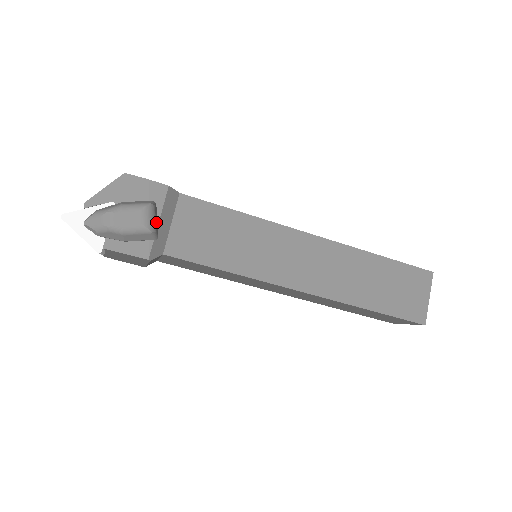
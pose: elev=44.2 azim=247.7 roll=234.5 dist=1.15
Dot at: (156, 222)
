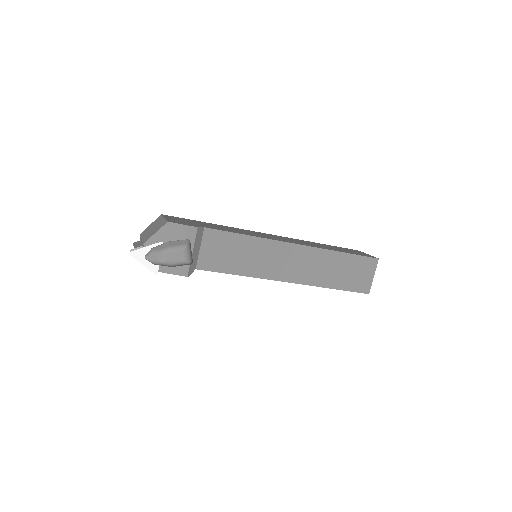
Dot at: (191, 254)
